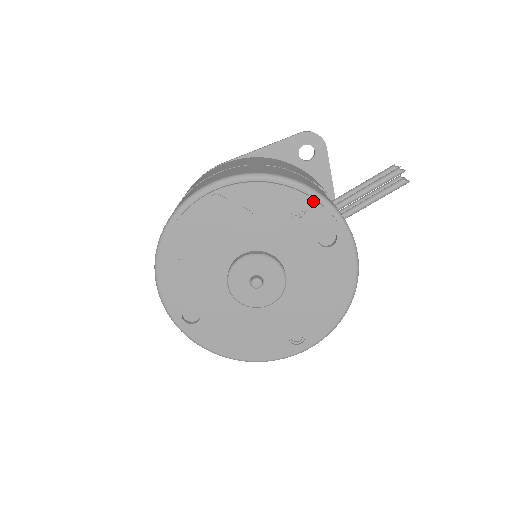
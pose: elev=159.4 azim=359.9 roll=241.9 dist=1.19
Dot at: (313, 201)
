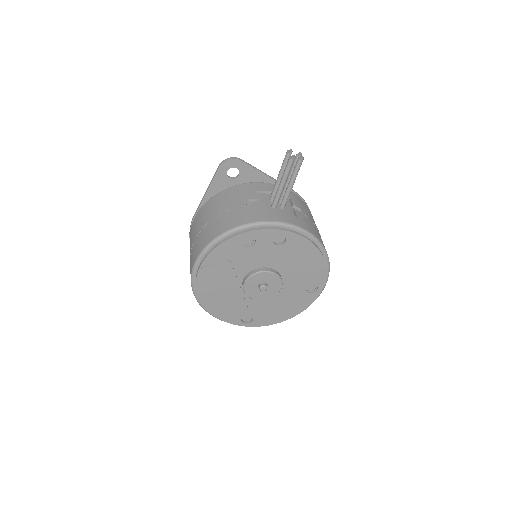
Dot at: (253, 232)
